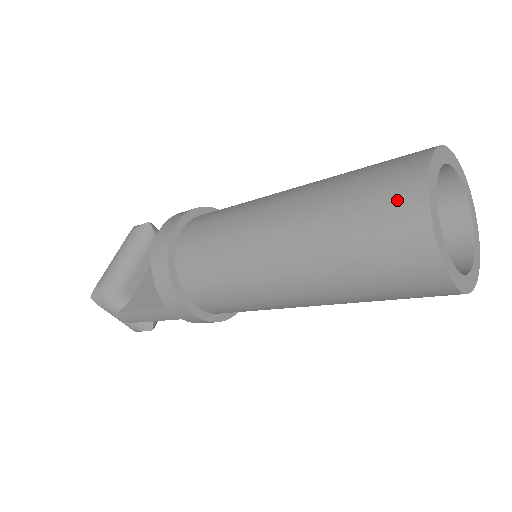
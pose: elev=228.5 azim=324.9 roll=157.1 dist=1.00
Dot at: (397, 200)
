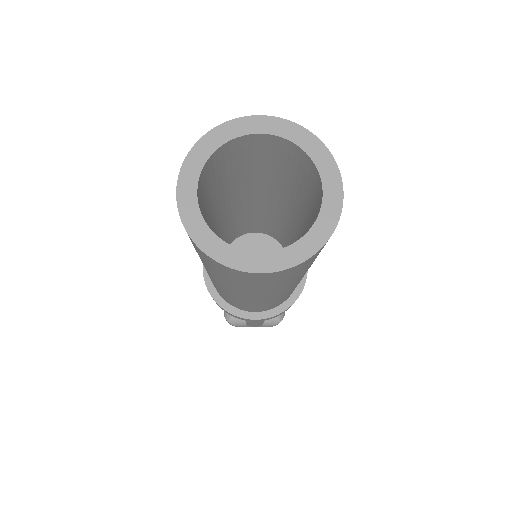
Dot at: occluded
